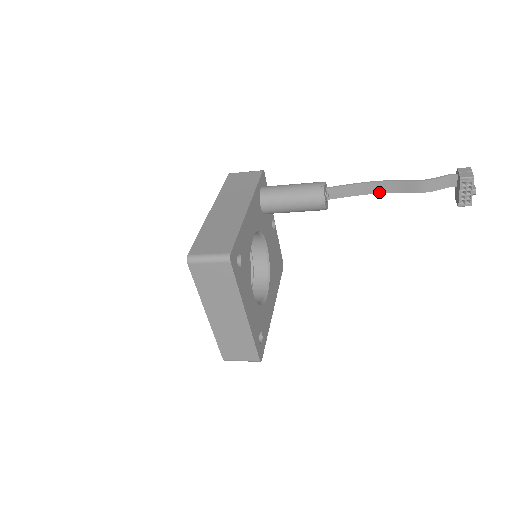
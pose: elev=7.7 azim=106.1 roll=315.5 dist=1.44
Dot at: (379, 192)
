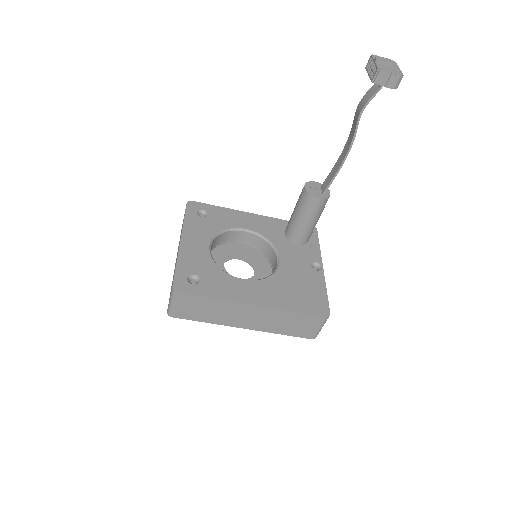
Dot at: (347, 152)
